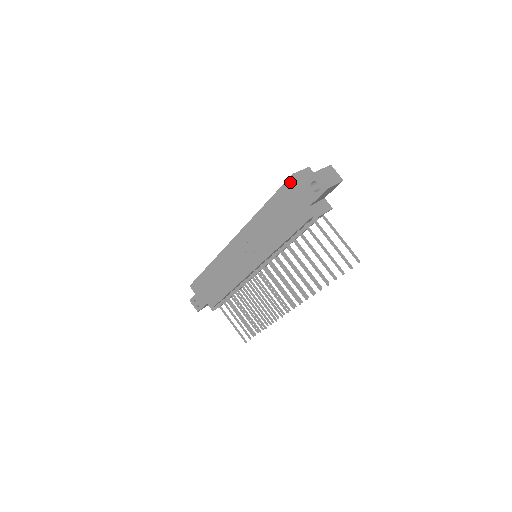
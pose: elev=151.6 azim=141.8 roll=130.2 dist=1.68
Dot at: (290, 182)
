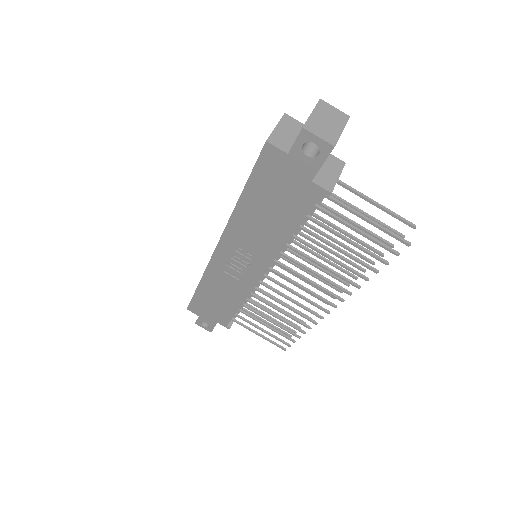
Dot at: (266, 154)
